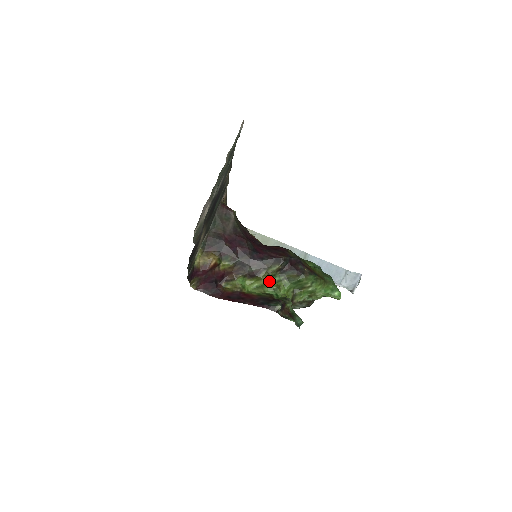
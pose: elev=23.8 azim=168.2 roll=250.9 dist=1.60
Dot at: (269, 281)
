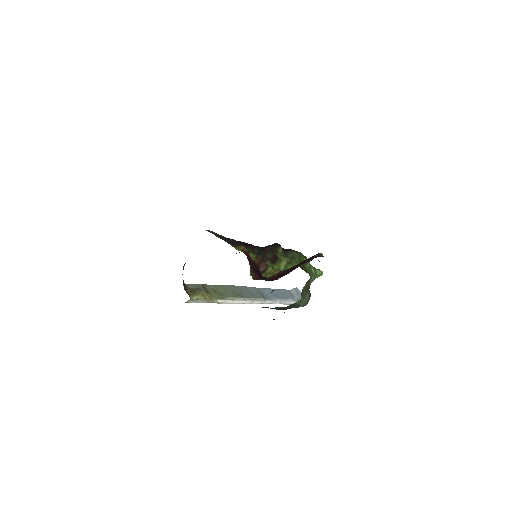
Dot at: (287, 261)
